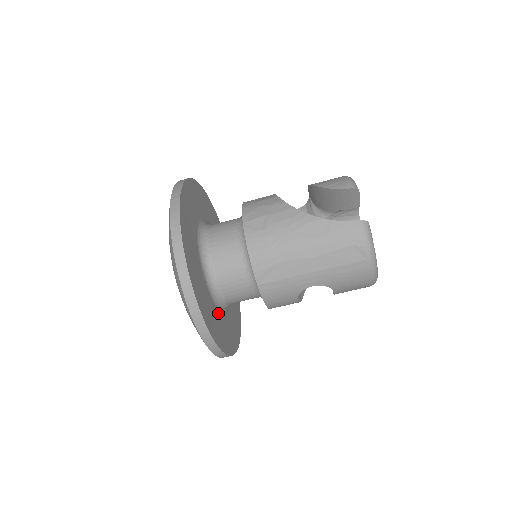
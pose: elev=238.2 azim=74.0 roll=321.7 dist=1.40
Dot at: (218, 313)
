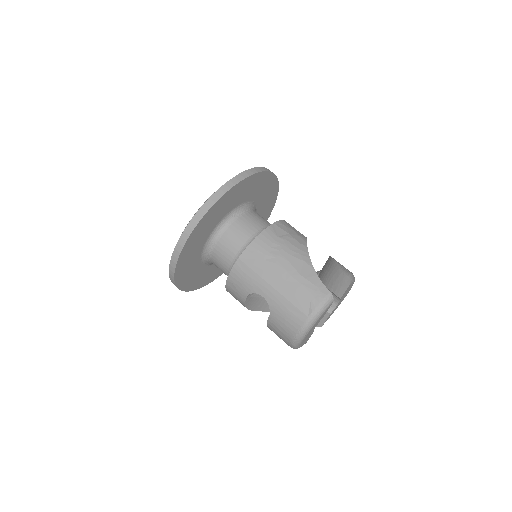
Dot at: (200, 250)
